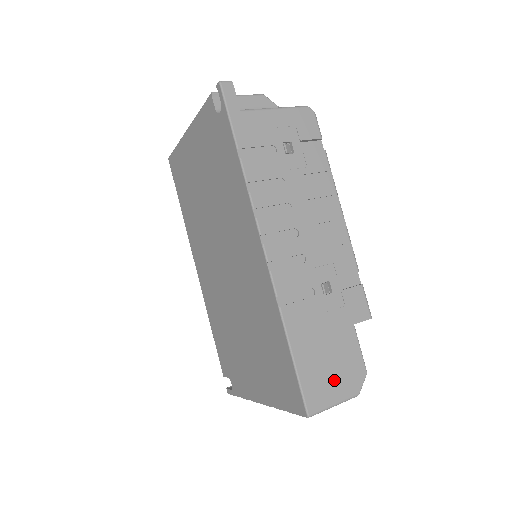
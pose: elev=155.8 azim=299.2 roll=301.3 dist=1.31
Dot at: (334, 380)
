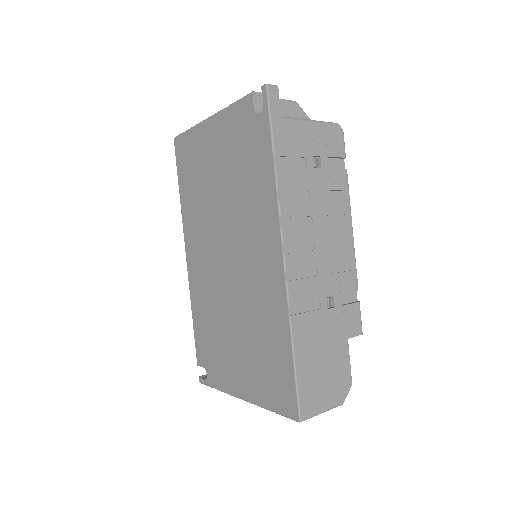
Dot at: (325, 389)
